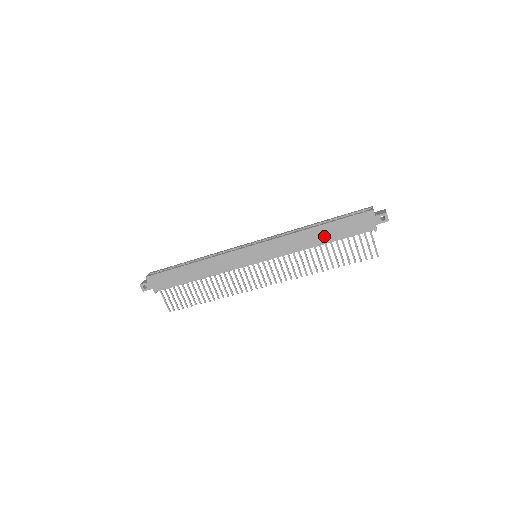
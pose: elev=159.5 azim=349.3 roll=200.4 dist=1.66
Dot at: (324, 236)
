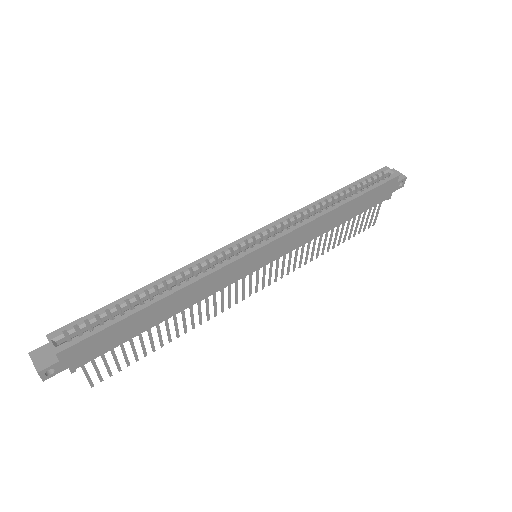
Dot at: (346, 214)
